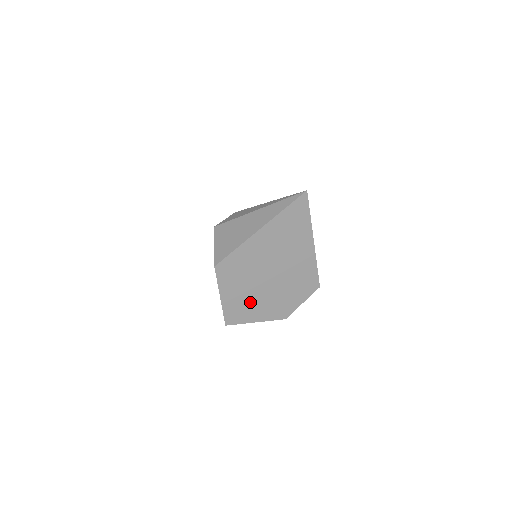
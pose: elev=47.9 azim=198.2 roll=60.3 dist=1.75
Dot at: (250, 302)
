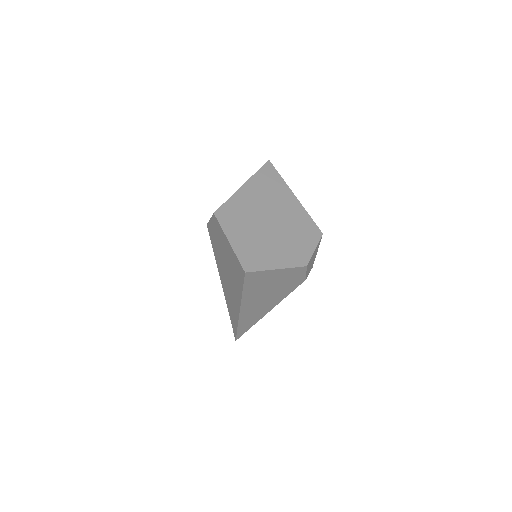
Dot at: (261, 247)
